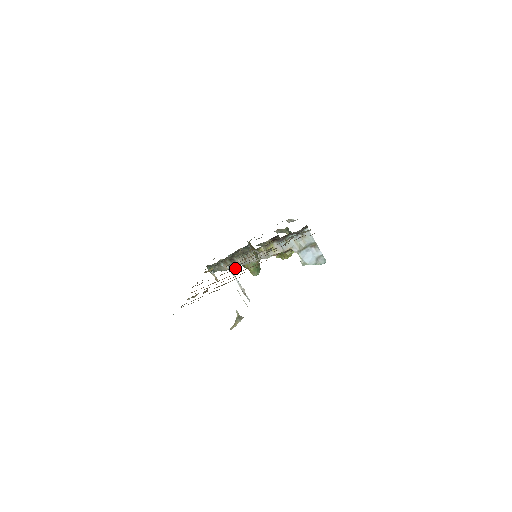
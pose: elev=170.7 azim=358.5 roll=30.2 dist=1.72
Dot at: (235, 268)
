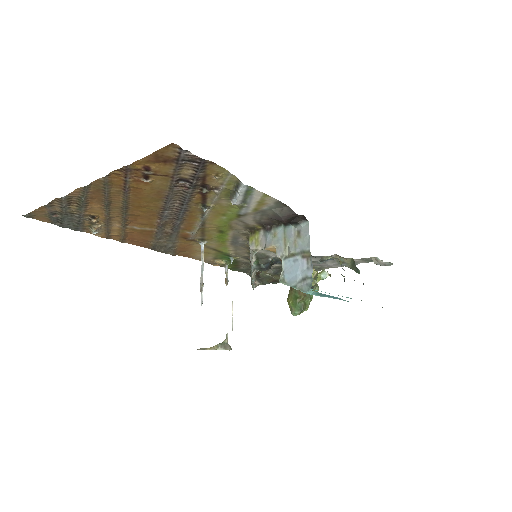
Dot at: (159, 219)
